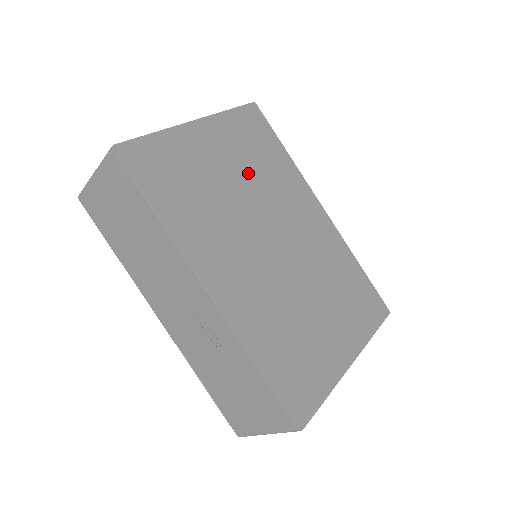
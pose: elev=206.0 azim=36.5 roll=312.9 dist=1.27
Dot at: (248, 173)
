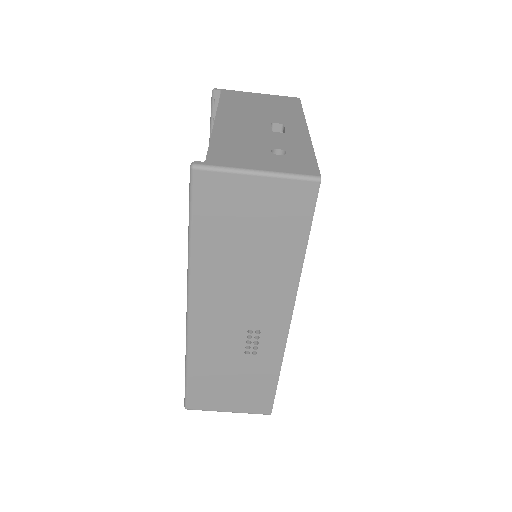
Dot at: occluded
